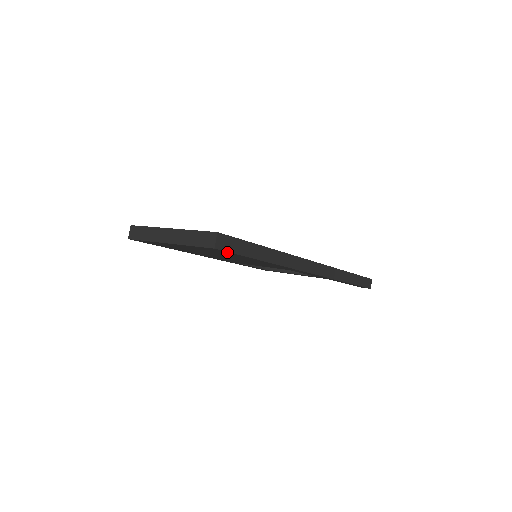
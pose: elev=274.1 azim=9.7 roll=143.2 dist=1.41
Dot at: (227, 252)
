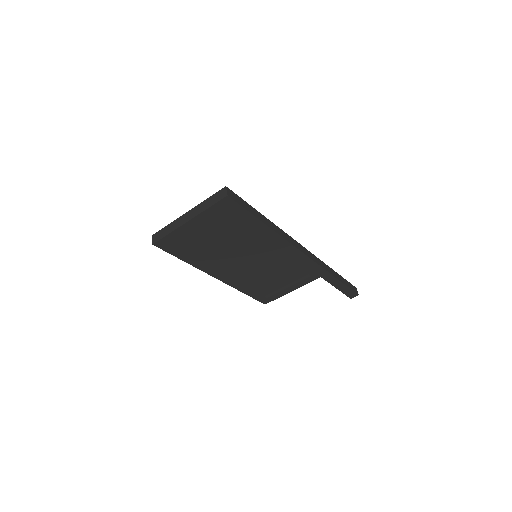
Dot at: (236, 206)
